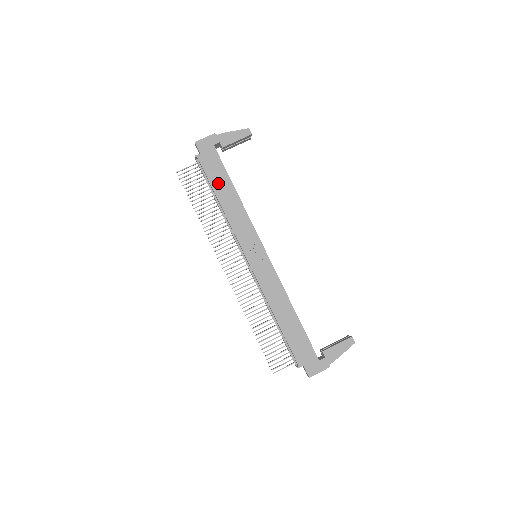
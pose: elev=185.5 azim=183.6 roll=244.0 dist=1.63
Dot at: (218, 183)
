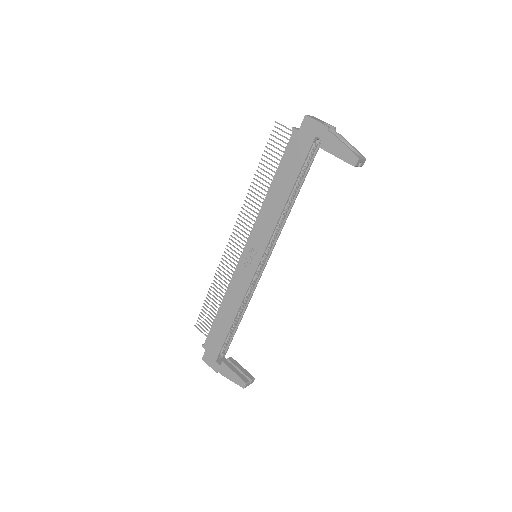
Dot at: (284, 172)
